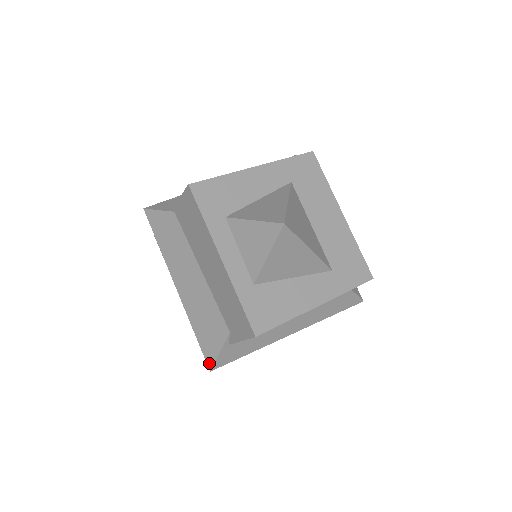
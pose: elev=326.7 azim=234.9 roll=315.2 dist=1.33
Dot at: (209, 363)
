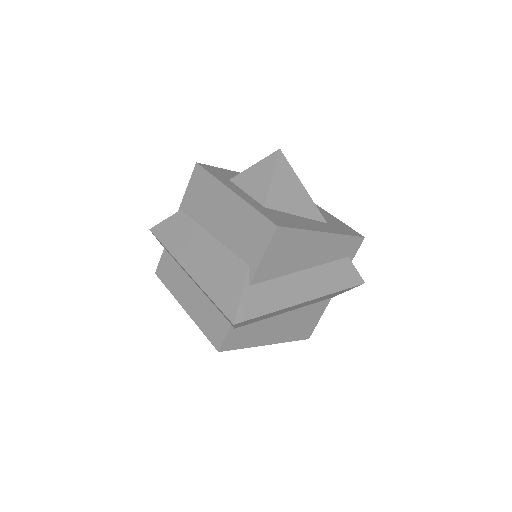
Dot at: (231, 316)
